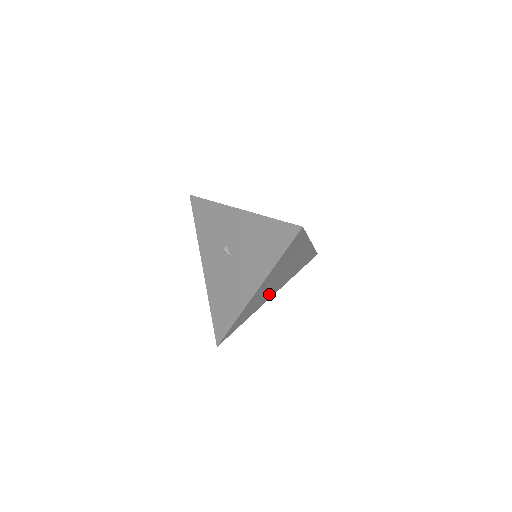
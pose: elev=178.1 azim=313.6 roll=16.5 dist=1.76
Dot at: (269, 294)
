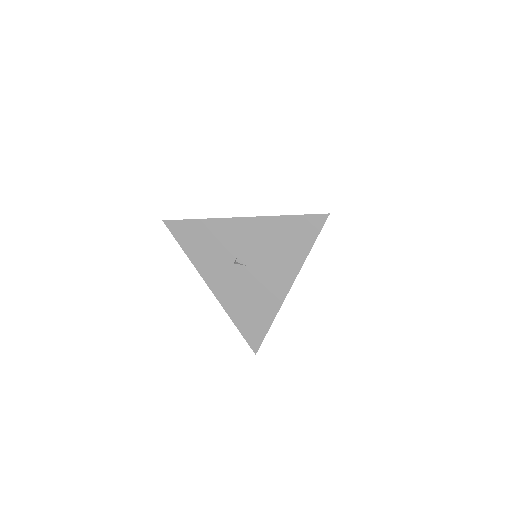
Dot at: occluded
